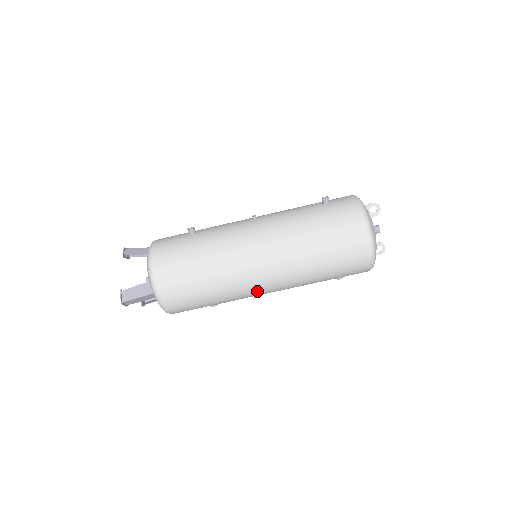
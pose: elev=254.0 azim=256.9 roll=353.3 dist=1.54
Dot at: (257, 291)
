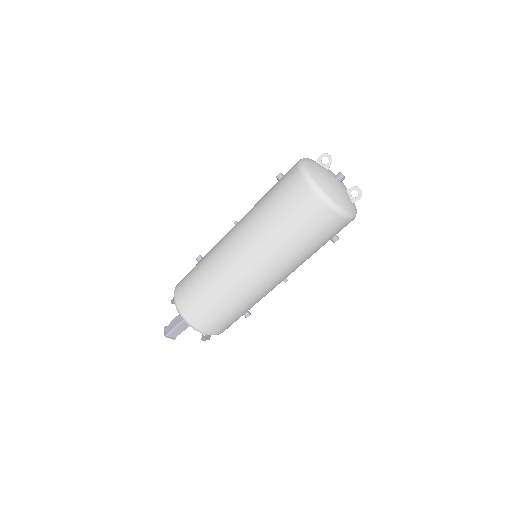
Dot at: (255, 284)
